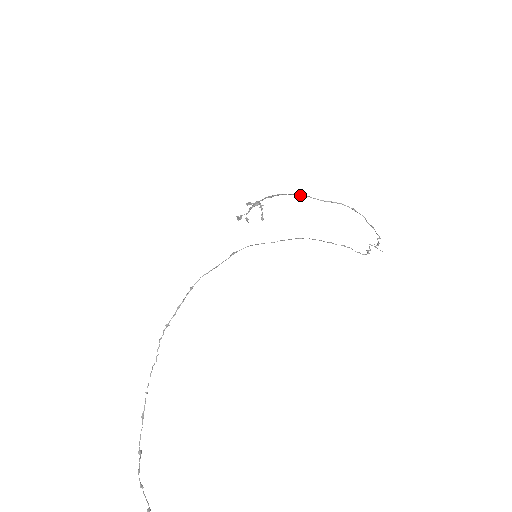
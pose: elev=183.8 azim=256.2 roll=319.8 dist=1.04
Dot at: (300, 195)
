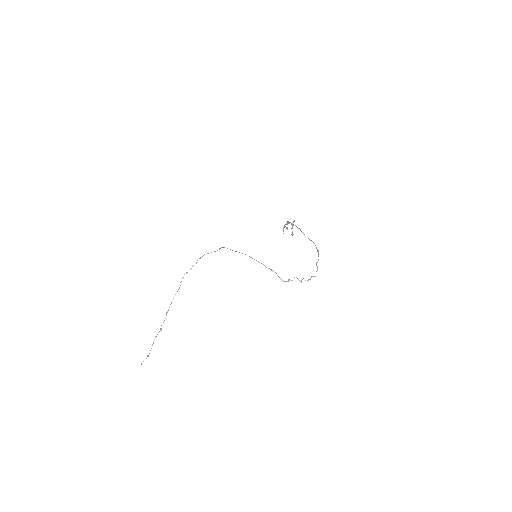
Dot at: (298, 228)
